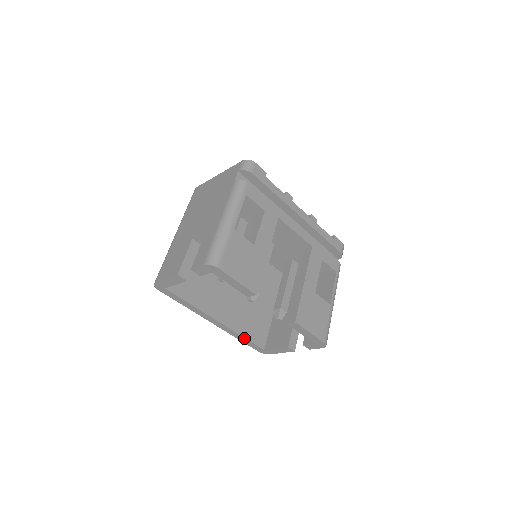
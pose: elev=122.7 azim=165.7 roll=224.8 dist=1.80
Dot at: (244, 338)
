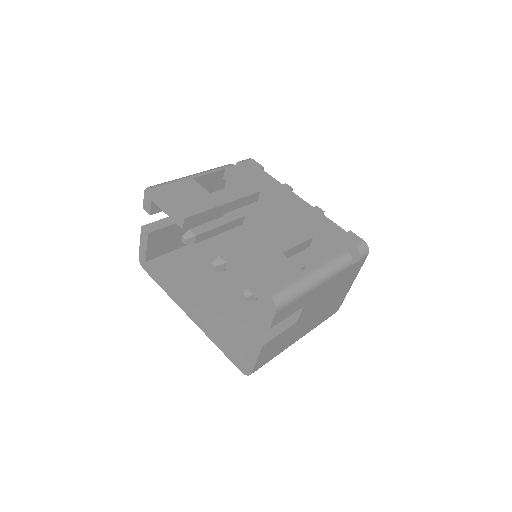
Dot at: (219, 339)
